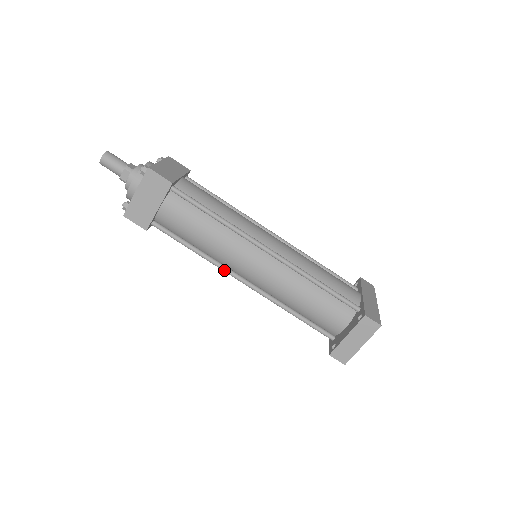
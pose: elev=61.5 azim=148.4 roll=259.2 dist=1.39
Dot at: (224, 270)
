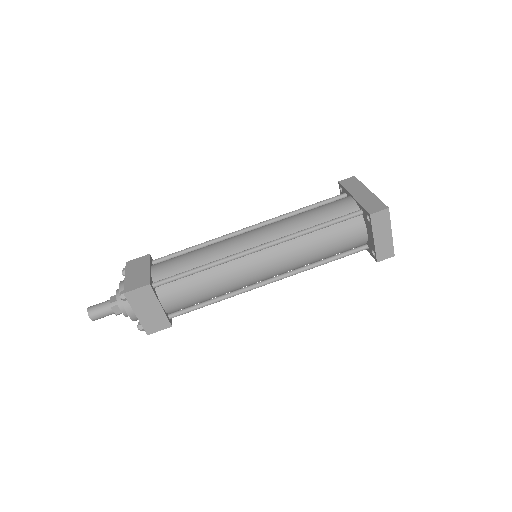
Dot at: (247, 291)
